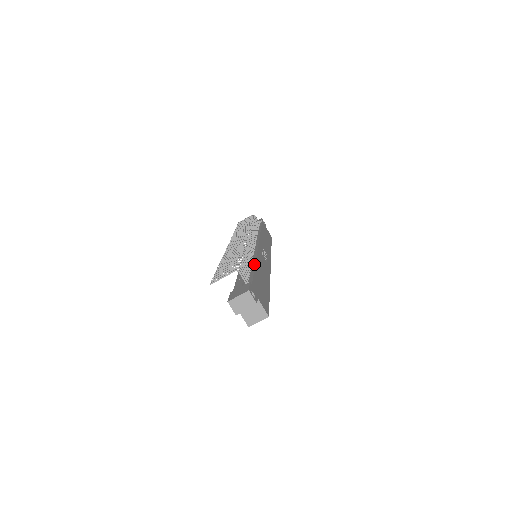
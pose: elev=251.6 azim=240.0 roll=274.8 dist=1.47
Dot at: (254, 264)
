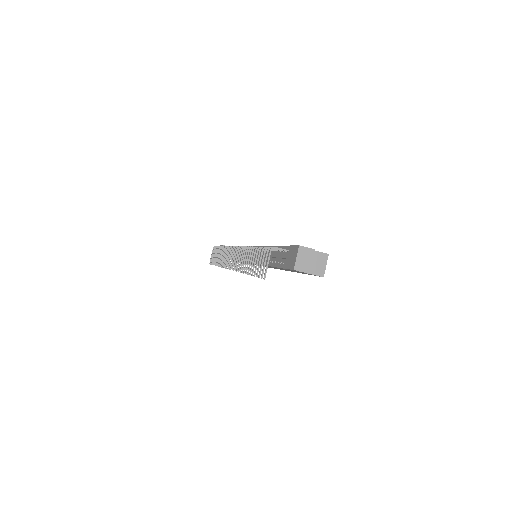
Dot at: occluded
